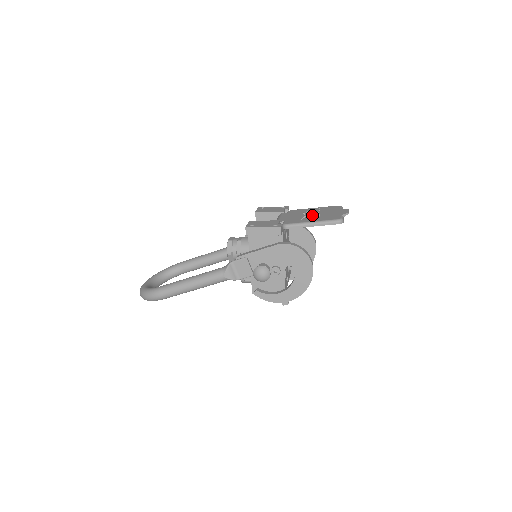
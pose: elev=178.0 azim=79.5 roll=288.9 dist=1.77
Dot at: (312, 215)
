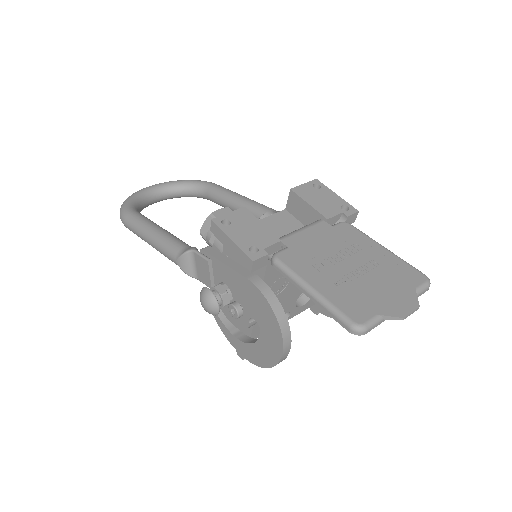
Dot at: (344, 268)
